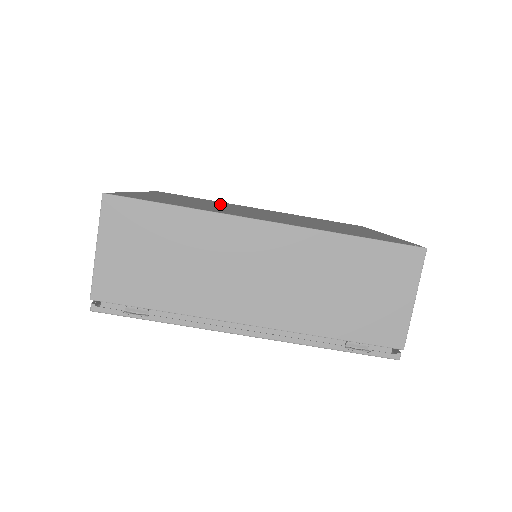
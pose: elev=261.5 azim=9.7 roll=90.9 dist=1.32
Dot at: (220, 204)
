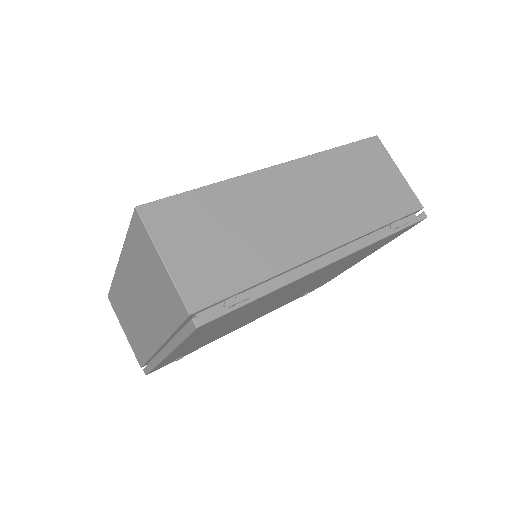
Dot at: occluded
